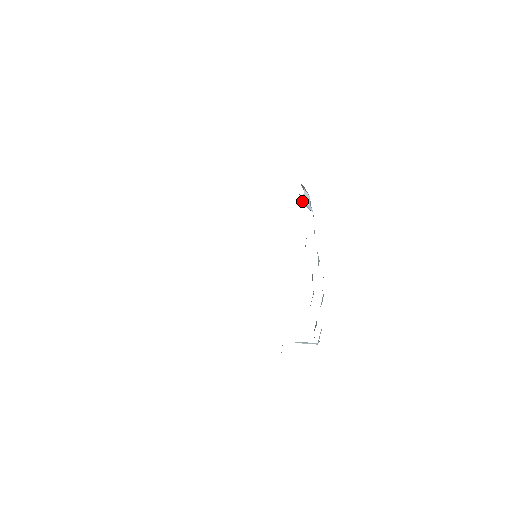
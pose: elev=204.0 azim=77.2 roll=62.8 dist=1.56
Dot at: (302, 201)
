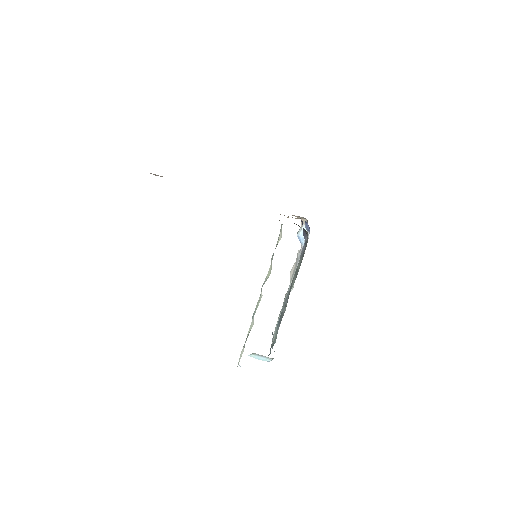
Dot at: (297, 234)
